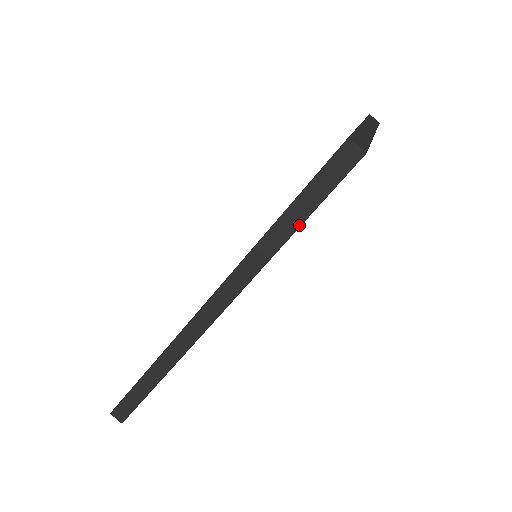
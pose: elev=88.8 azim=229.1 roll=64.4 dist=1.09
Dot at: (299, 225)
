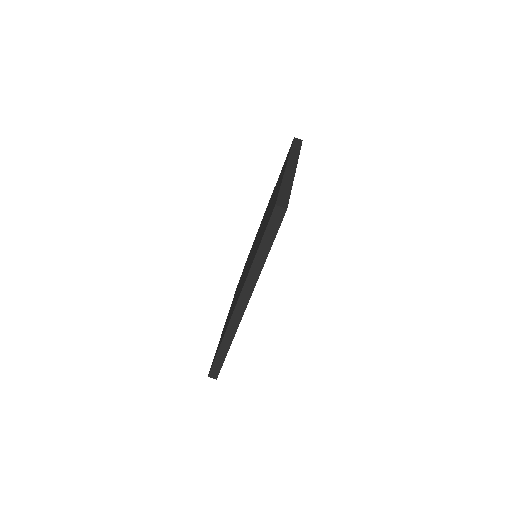
Dot at: (269, 251)
